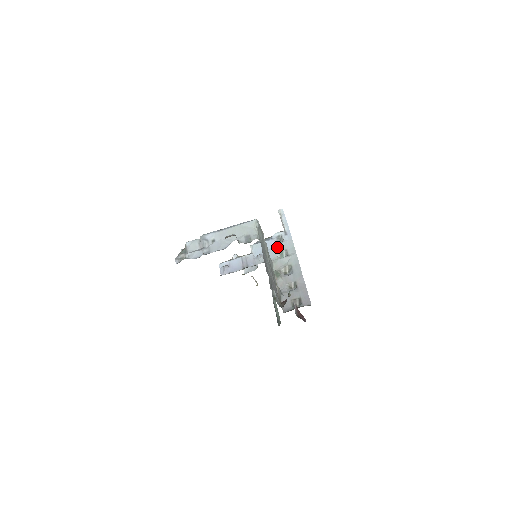
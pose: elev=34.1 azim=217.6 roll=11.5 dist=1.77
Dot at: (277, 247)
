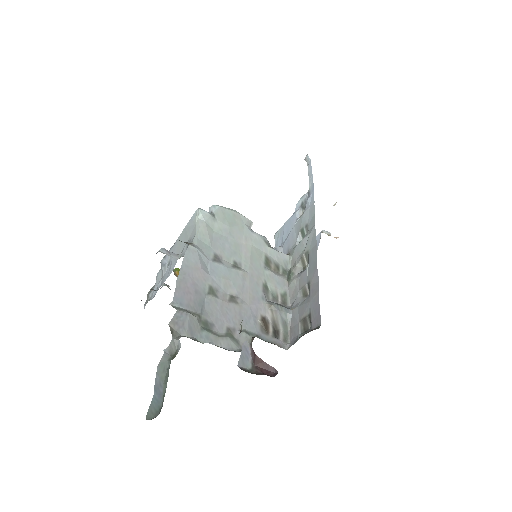
Dot at: (297, 225)
